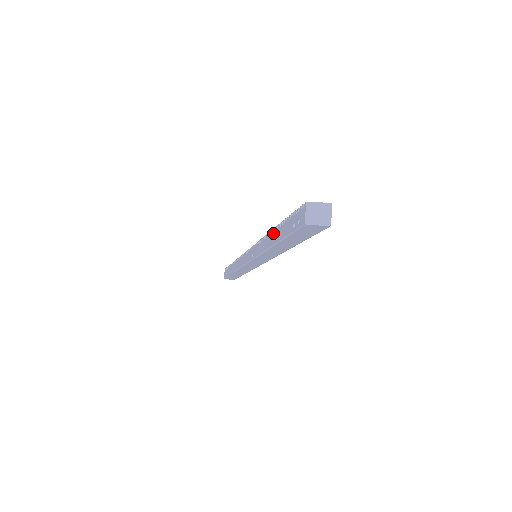
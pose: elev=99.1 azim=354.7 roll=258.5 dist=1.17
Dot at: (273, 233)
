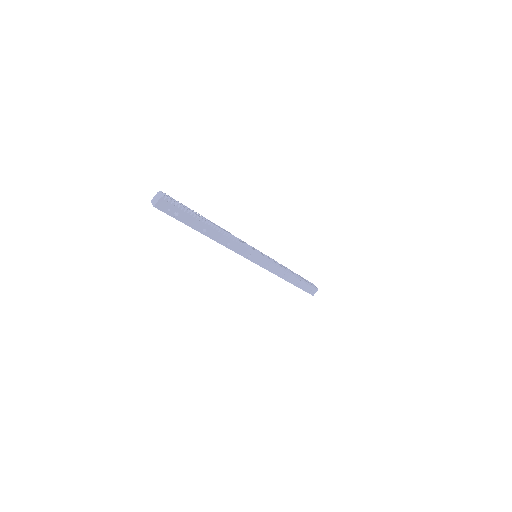
Dot at: occluded
